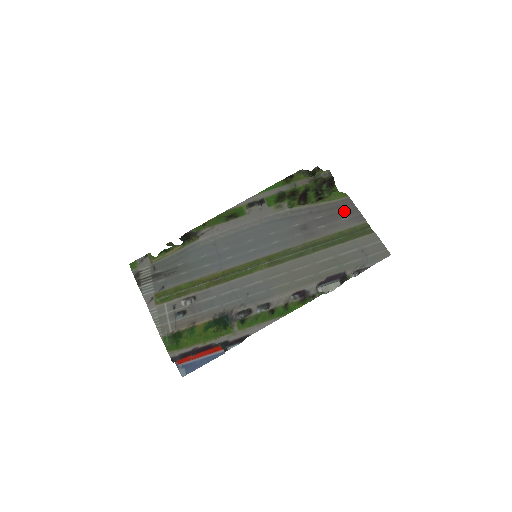
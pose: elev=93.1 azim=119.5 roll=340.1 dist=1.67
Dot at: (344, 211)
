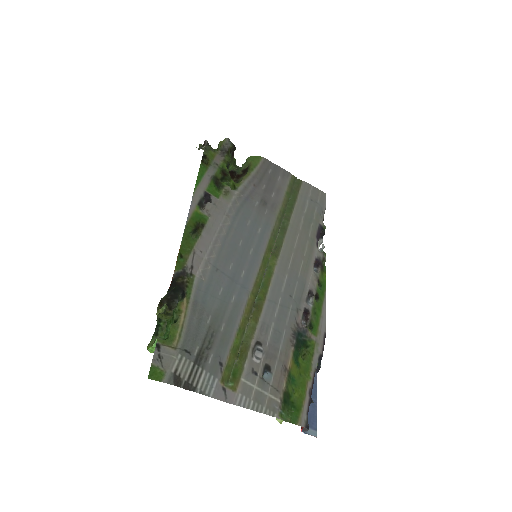
Dot at: (273, 172)
